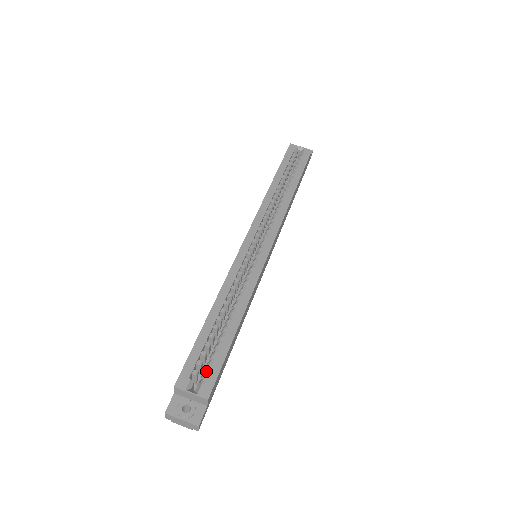
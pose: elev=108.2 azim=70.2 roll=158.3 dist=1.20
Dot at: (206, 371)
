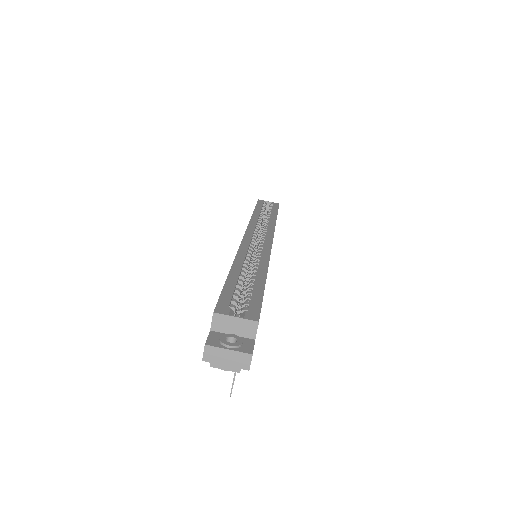
Dot at: (244, 307)
